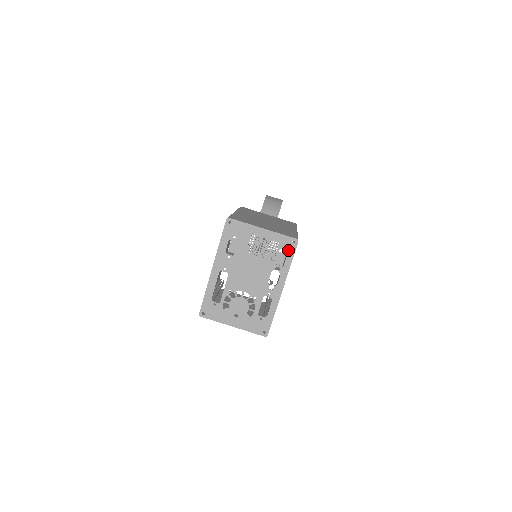
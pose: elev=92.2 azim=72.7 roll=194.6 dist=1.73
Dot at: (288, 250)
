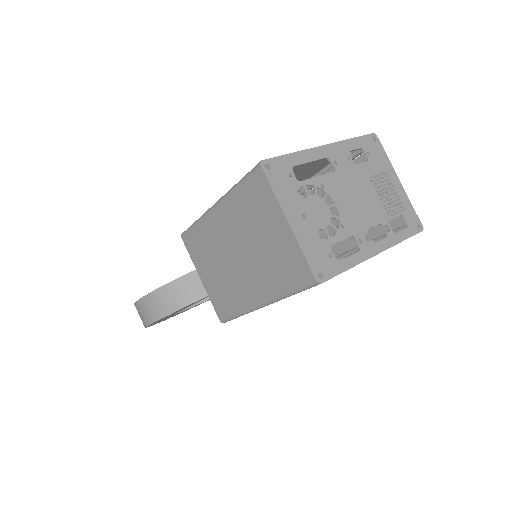
Dot at: (409, 225)
